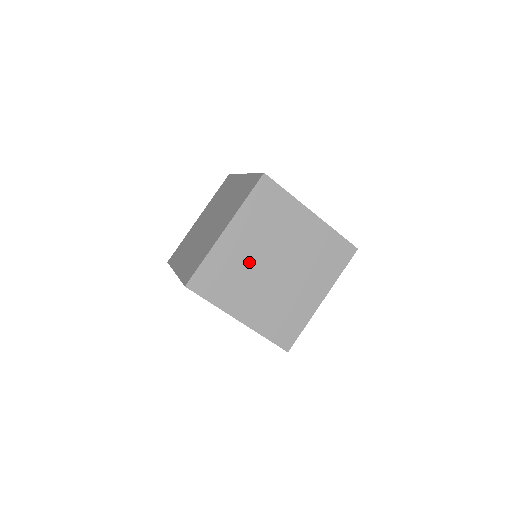
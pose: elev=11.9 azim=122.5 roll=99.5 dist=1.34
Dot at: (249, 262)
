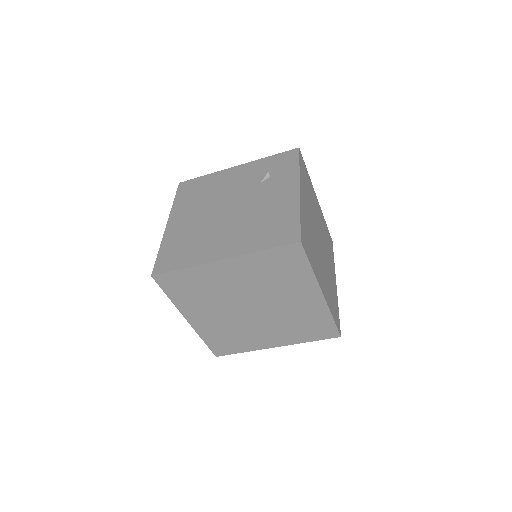
Dot at: (230, 321)
